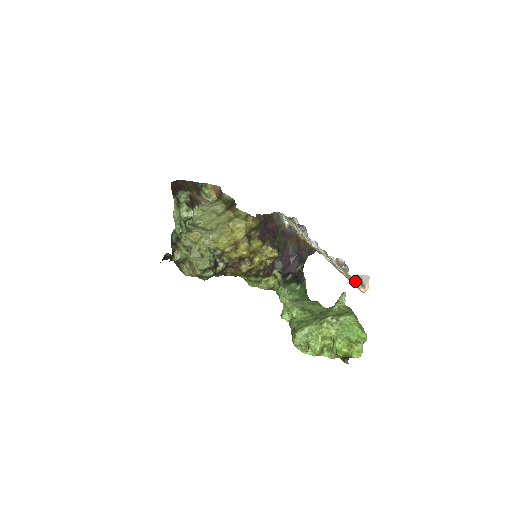
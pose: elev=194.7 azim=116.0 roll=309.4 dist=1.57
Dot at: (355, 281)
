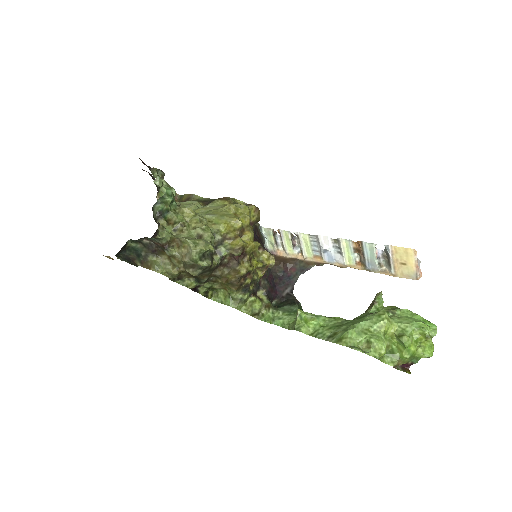
Dot at: (416, 259)
